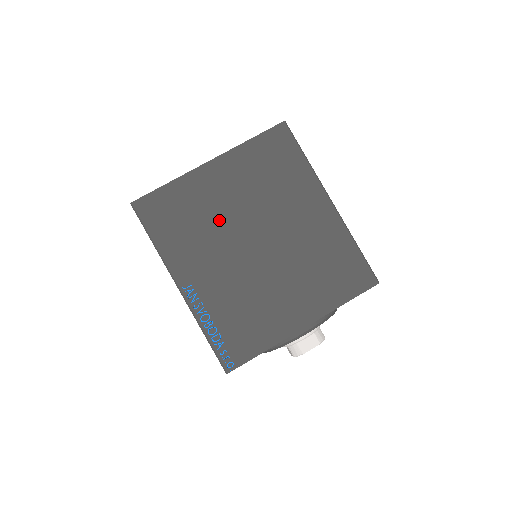
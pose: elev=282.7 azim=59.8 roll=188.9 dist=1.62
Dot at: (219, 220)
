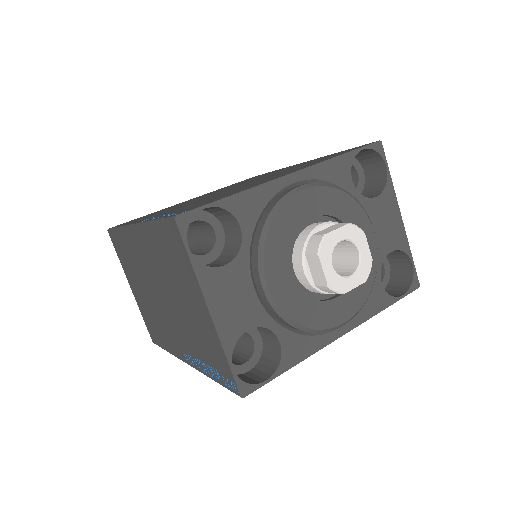
Dot at: occluded
